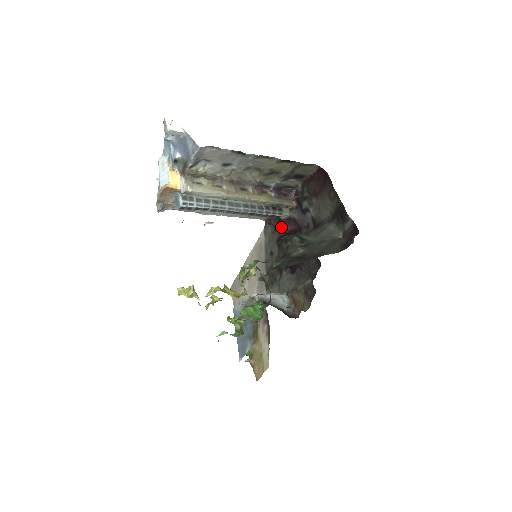
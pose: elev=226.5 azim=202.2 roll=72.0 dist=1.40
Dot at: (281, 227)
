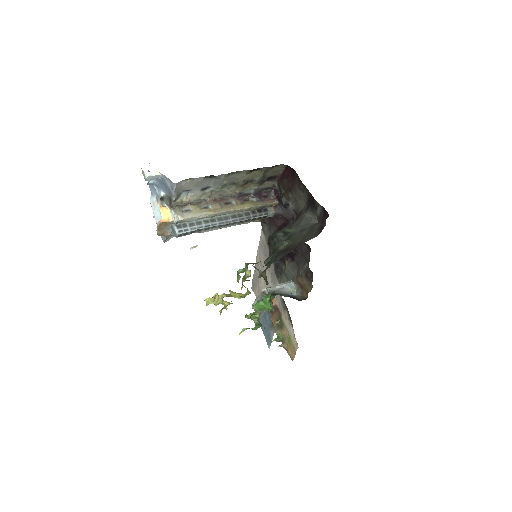
Dot at: (273, 224)
